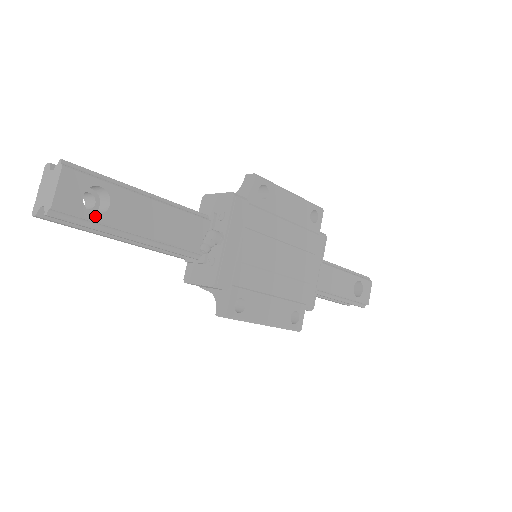
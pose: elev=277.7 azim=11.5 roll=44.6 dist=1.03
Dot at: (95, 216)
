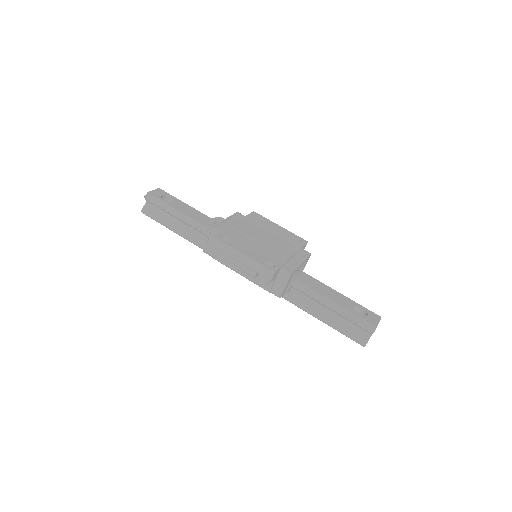
Dot at: (164, 201)
